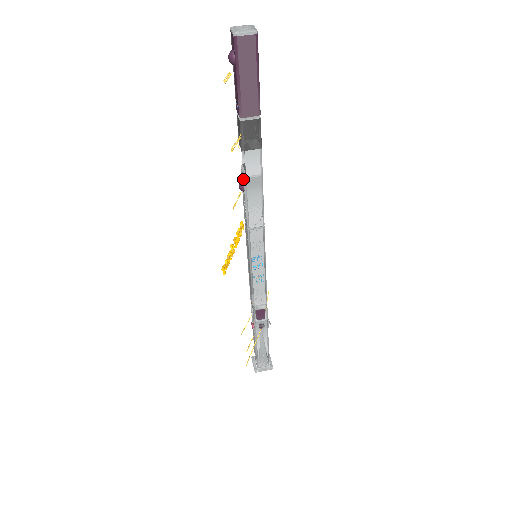
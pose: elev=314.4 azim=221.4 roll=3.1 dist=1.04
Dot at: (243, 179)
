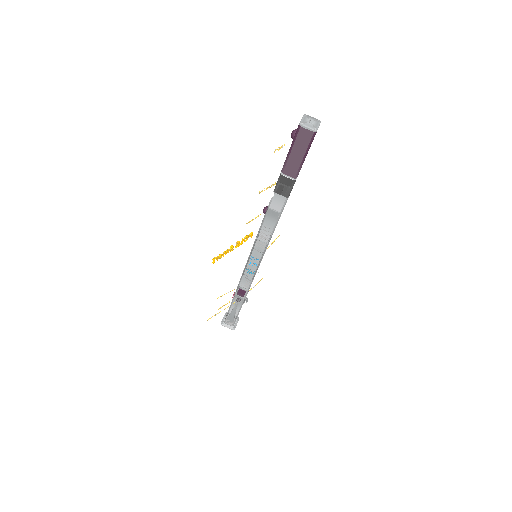
Dot at: (267, 207)
